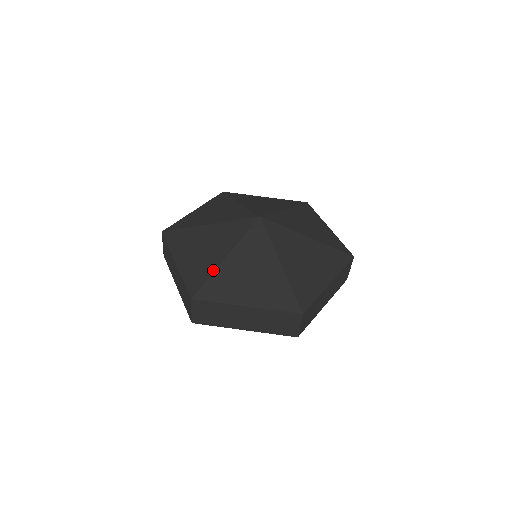
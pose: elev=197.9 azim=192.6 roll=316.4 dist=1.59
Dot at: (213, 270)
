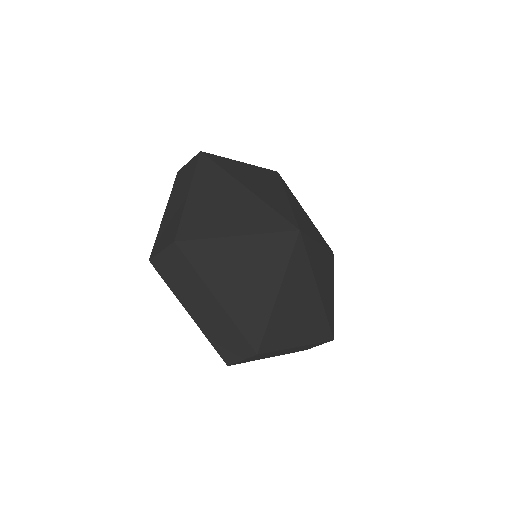
Dot at: (270, 311)
